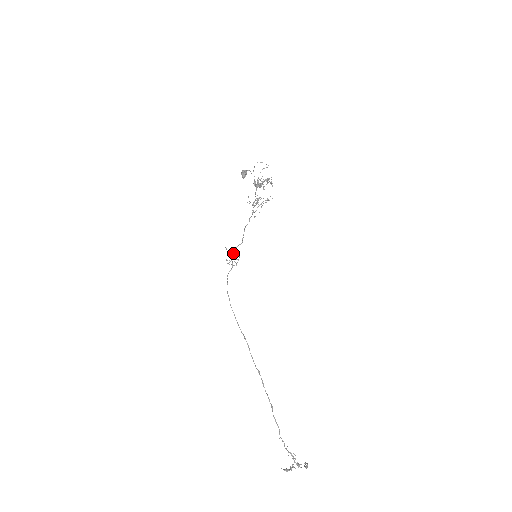
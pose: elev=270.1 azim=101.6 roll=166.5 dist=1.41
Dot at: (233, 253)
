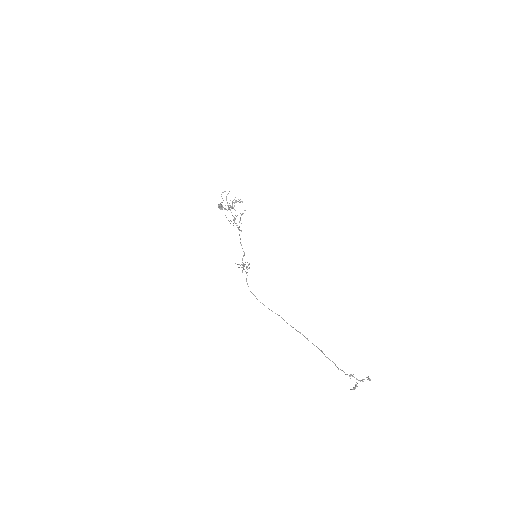
Dot at: (241, 264)
